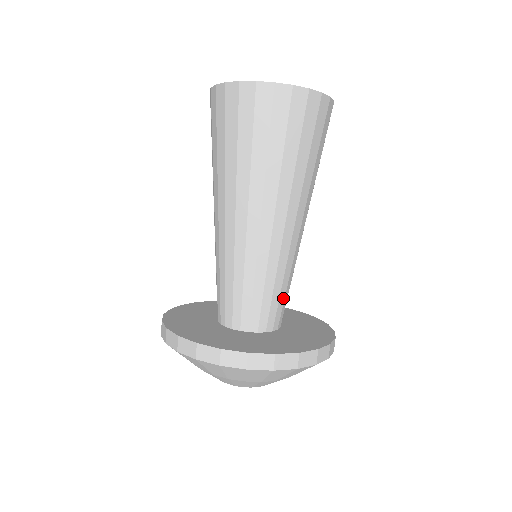
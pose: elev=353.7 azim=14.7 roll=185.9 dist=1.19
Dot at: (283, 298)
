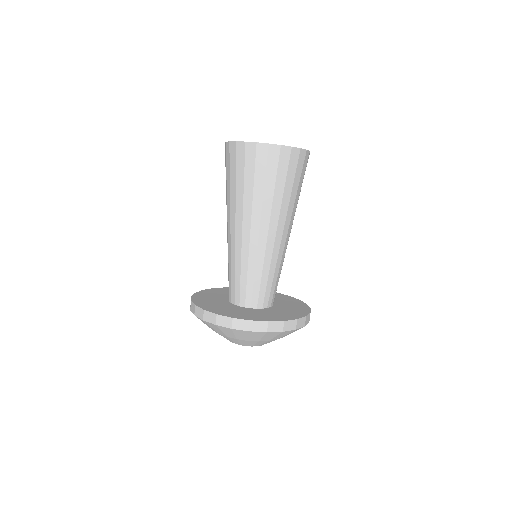
Dot at: (277, 284)
